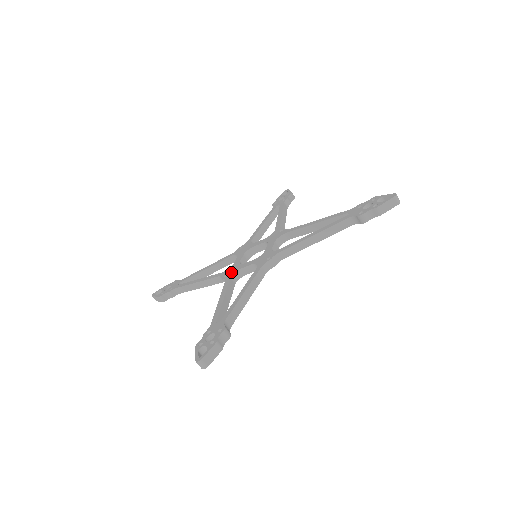
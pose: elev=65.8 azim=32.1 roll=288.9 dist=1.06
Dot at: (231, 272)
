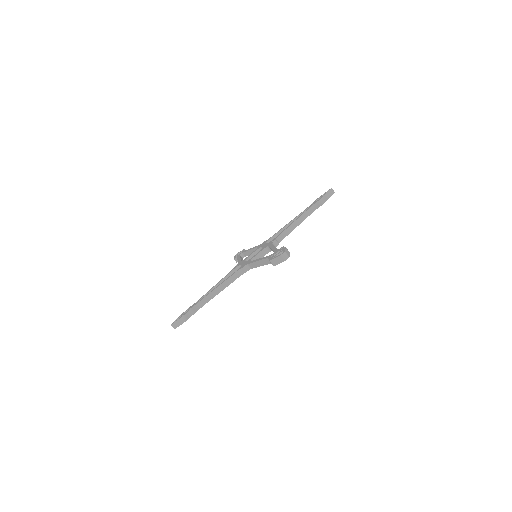
Dot at: (247, 263)
